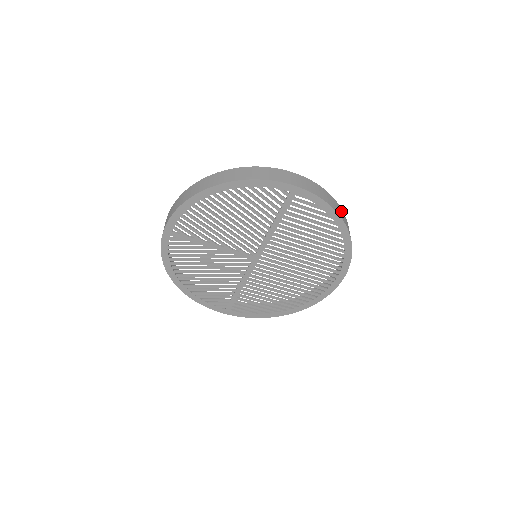
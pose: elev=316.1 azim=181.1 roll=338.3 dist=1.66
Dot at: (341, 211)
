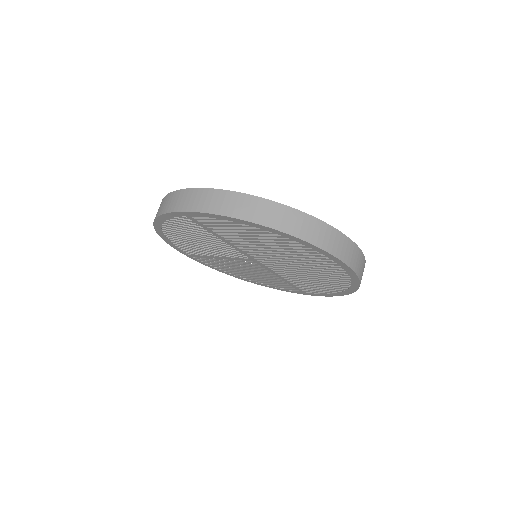
Dot at: (256, 205)
